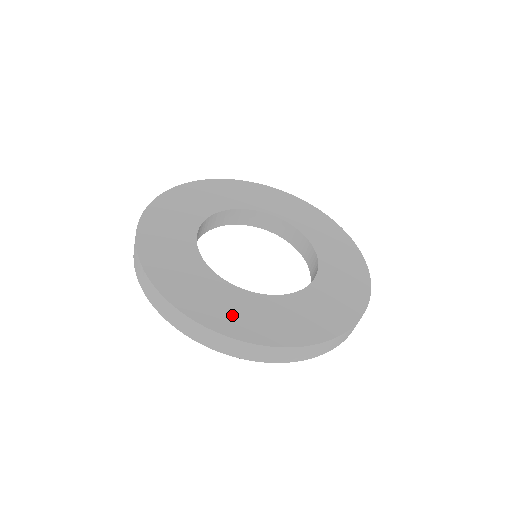
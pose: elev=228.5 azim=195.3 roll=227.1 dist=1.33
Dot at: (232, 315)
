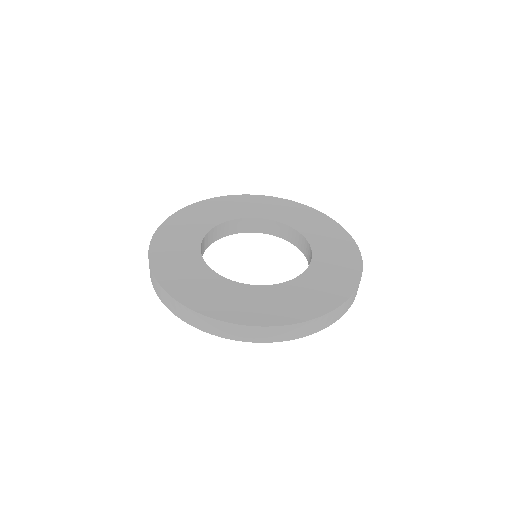
Dot at: (220, 302)
